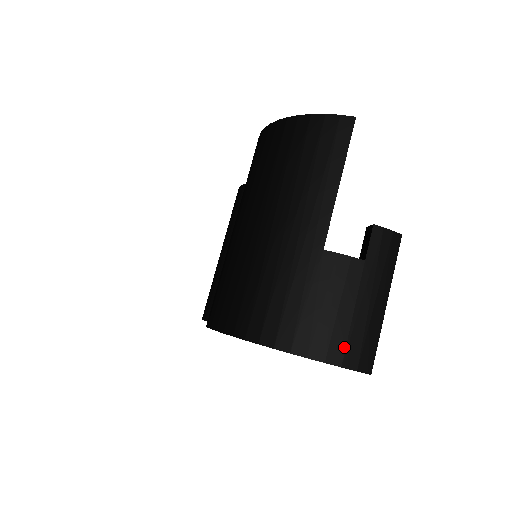
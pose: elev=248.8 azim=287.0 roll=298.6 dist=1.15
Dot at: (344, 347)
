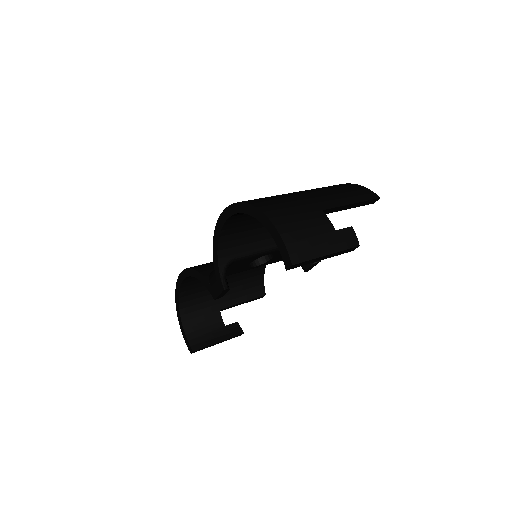
Dot at: (294, 240)
